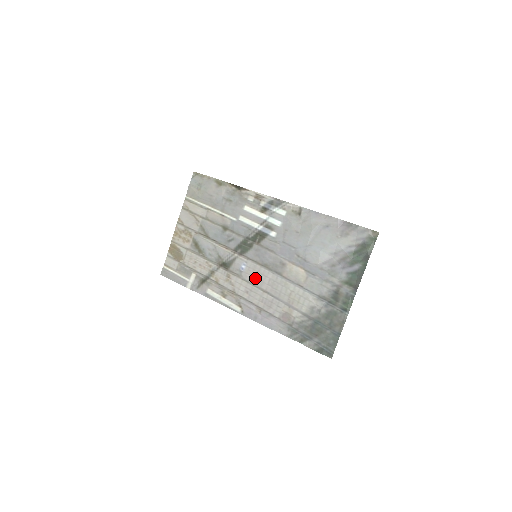
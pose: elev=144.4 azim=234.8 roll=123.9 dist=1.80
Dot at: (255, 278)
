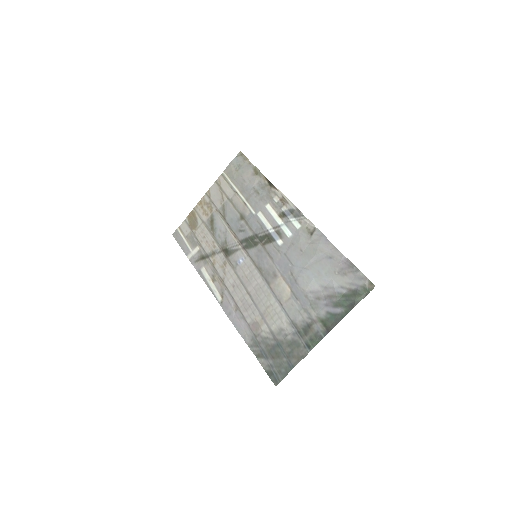
Dot at: (246, 276)
